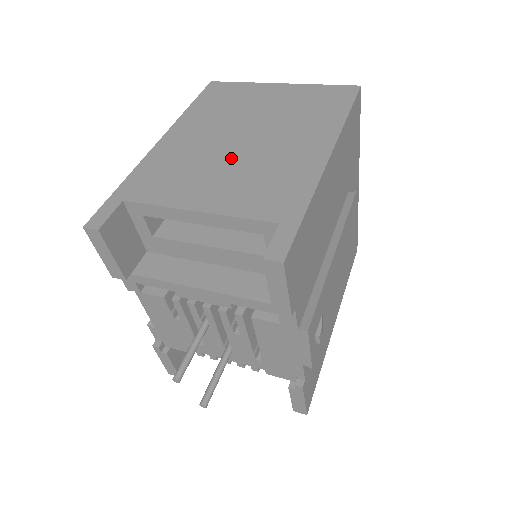
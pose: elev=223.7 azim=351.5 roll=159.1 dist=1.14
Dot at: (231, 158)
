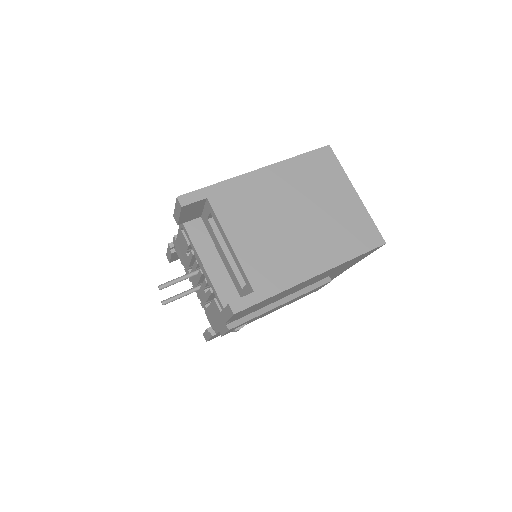
Dot at: (277, 225)
